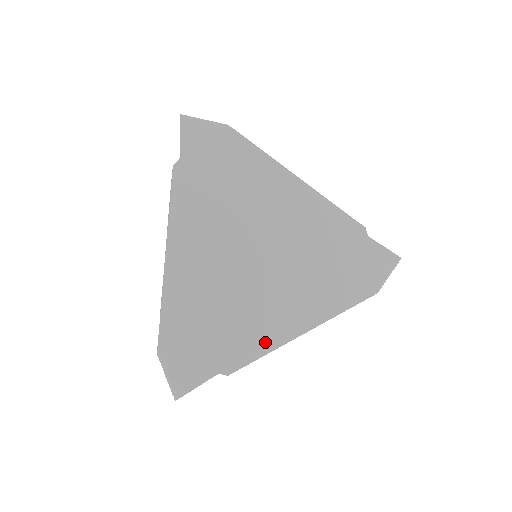
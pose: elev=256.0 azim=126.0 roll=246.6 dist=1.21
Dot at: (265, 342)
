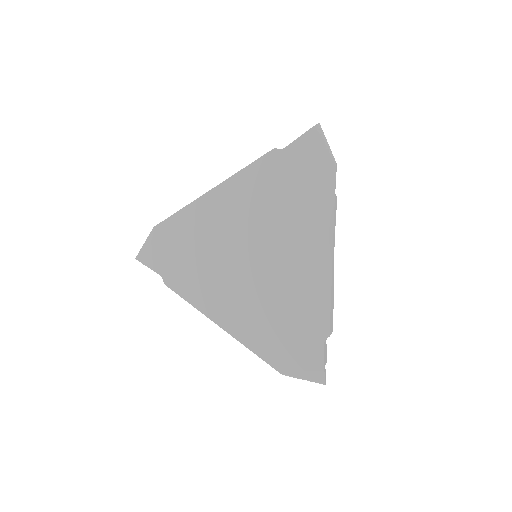
Dot at: (197, 298)
